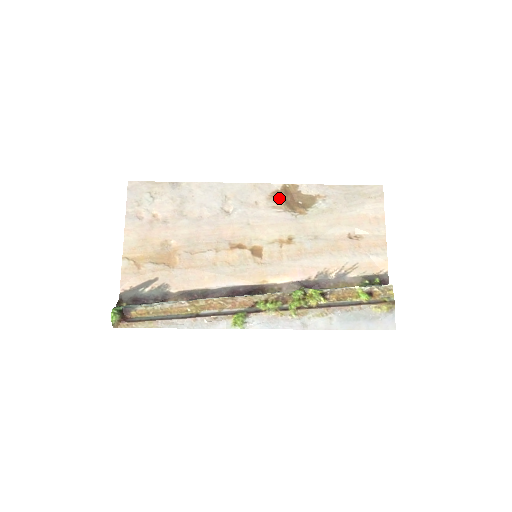
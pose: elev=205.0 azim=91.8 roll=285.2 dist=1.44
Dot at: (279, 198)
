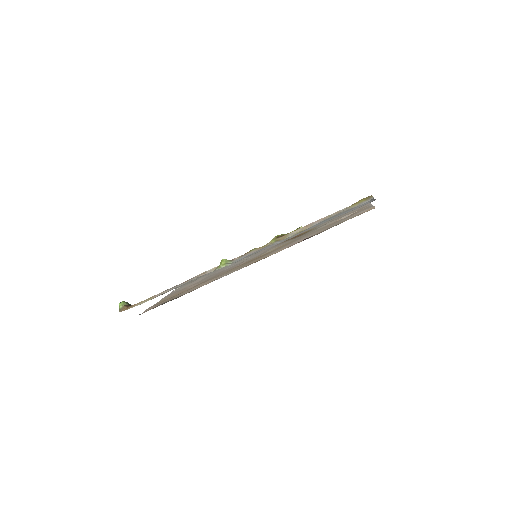
Dot at: (284, 241)
